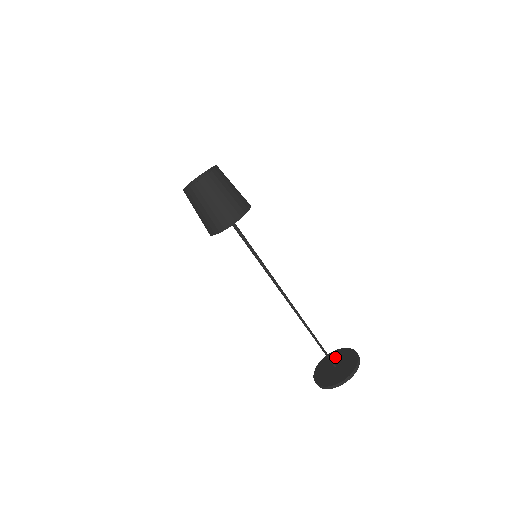
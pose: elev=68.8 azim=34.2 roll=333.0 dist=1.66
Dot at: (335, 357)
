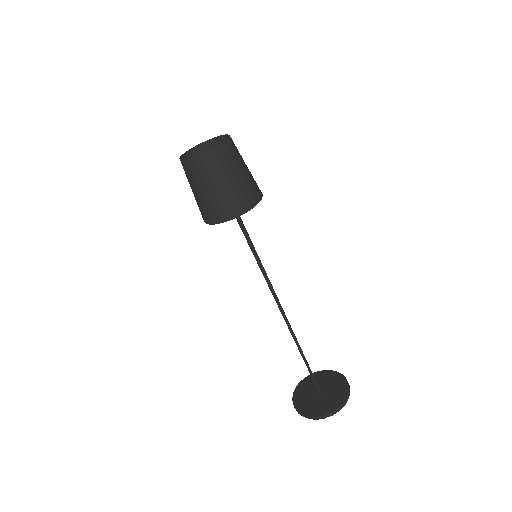
Dot at: occluded
